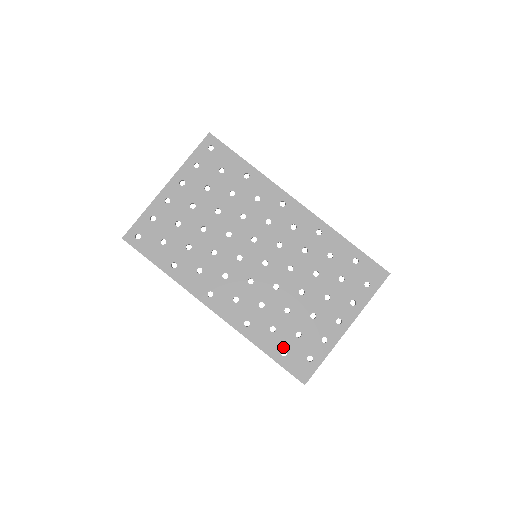
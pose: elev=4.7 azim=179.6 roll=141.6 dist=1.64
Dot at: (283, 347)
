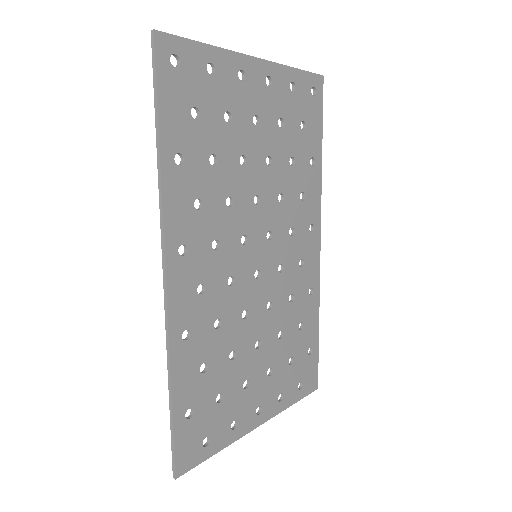
Dot at: (195, 403)
